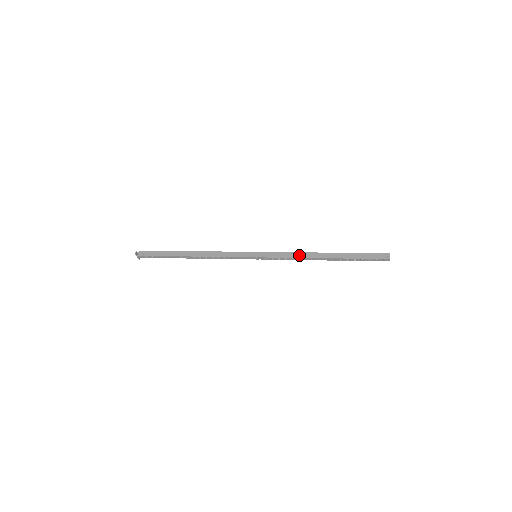
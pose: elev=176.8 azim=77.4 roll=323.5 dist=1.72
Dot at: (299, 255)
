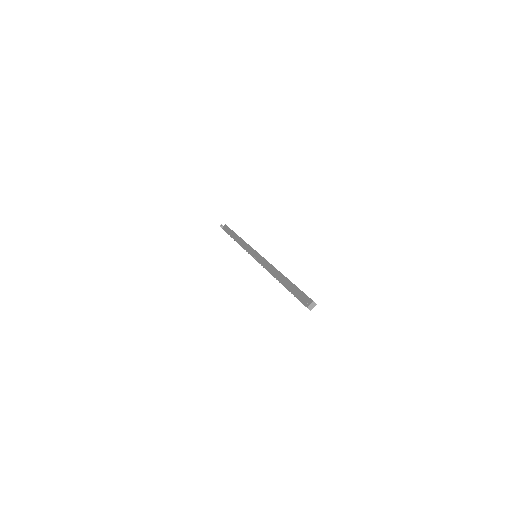
Dot at: (269, 268)
